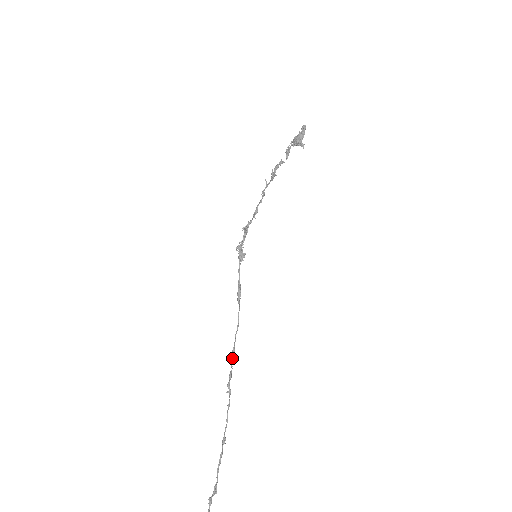
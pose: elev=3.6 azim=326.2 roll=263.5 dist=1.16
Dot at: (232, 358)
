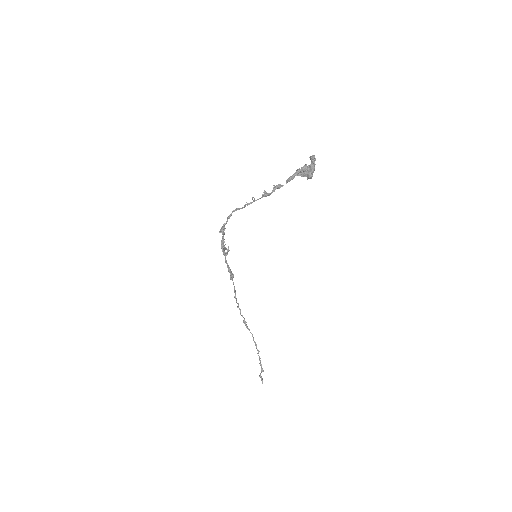
Dot at: occluded
